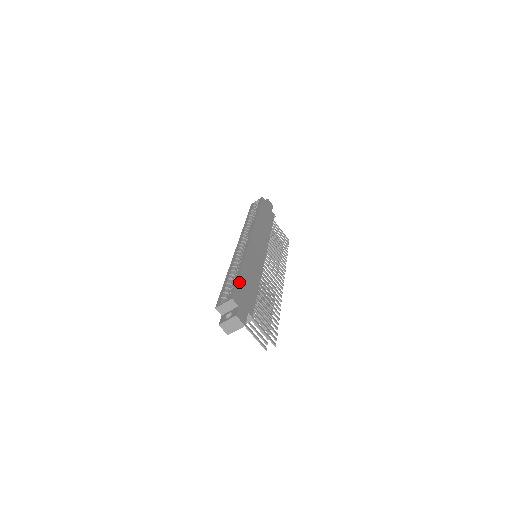
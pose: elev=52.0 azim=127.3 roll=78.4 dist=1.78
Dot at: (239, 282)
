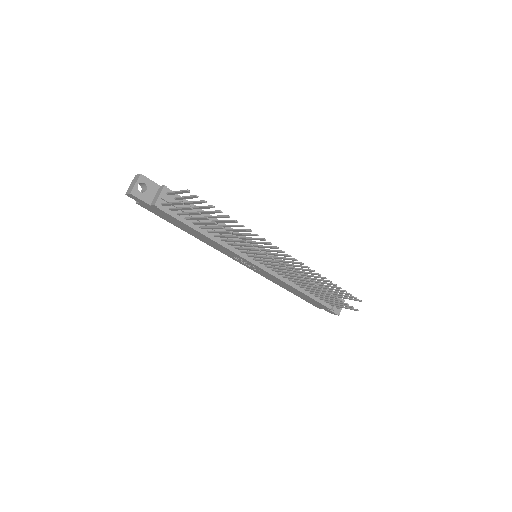
Dot at: occluded
